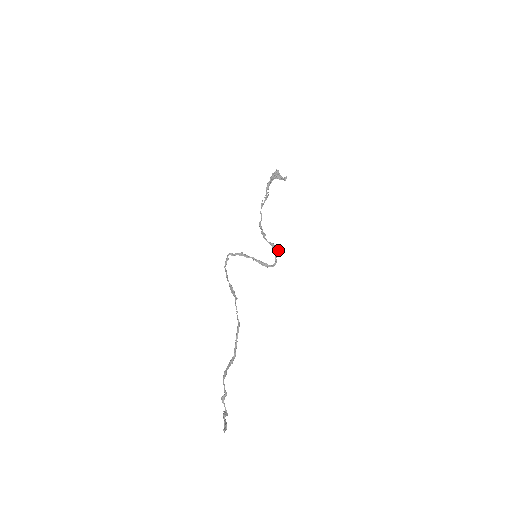
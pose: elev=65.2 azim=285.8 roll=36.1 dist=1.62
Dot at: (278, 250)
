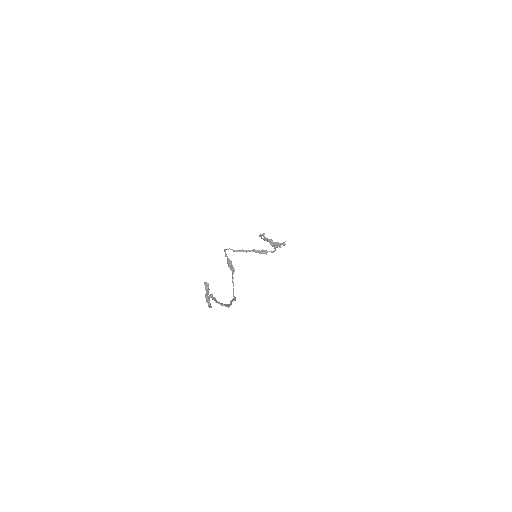
Dot at: (277, 244)
